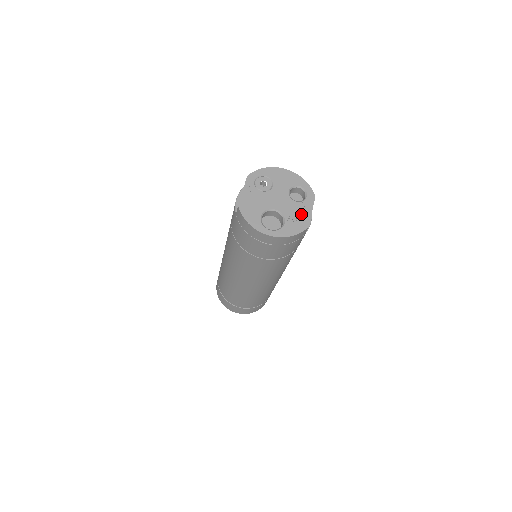
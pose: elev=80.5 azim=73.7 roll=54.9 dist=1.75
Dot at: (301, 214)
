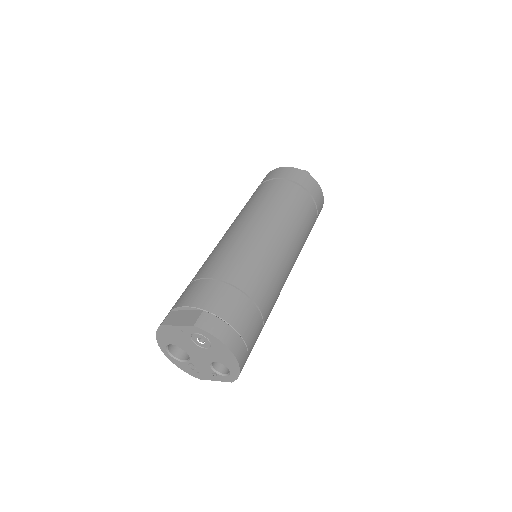
Dot at: (204, 373)
